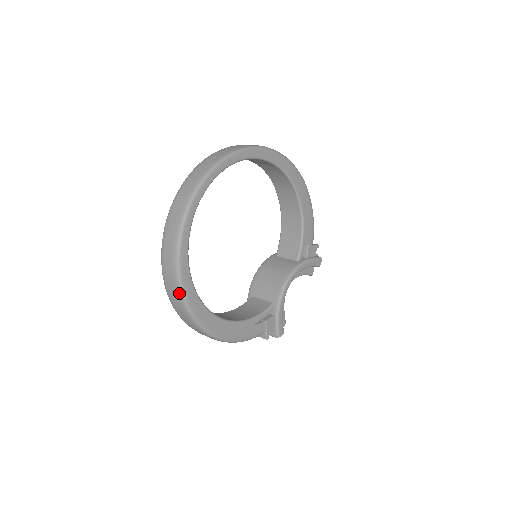
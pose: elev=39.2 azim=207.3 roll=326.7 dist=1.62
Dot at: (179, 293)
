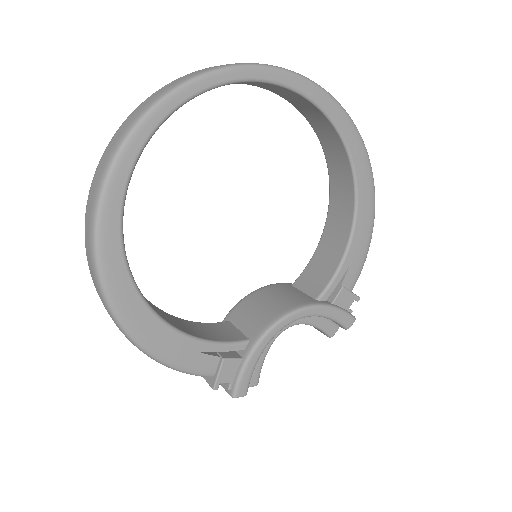
Dot at: (93, 218)
